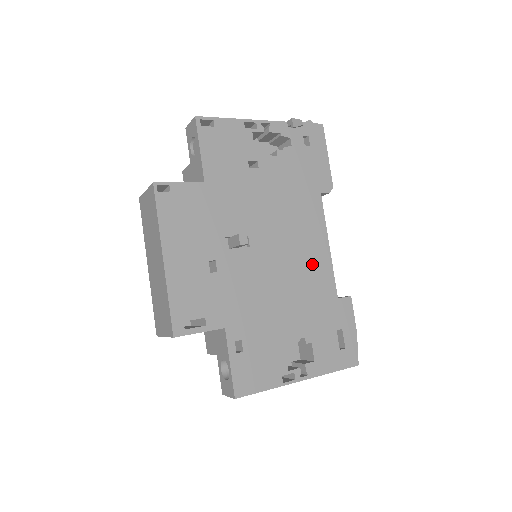
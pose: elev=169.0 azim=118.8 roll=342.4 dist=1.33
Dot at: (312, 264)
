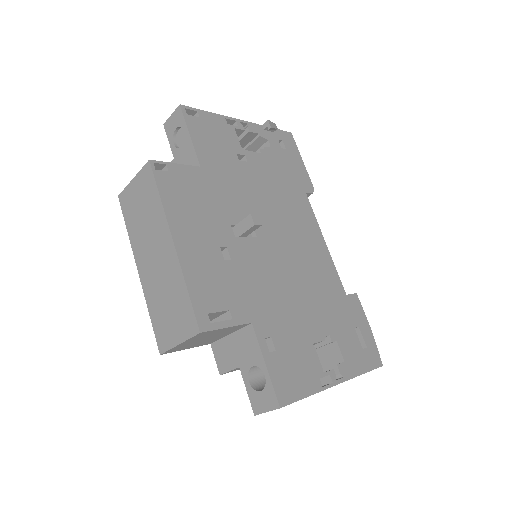
Dot at: (316, 259)
